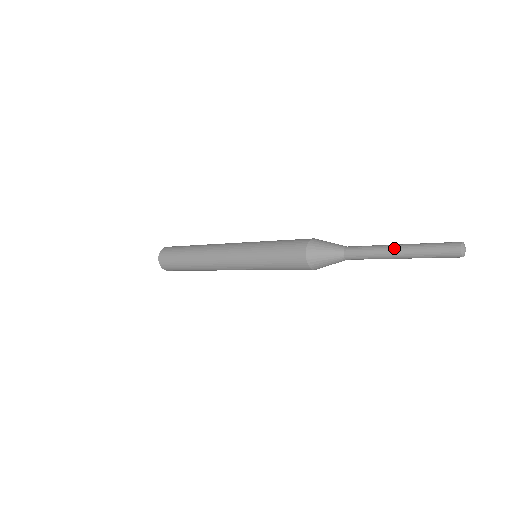
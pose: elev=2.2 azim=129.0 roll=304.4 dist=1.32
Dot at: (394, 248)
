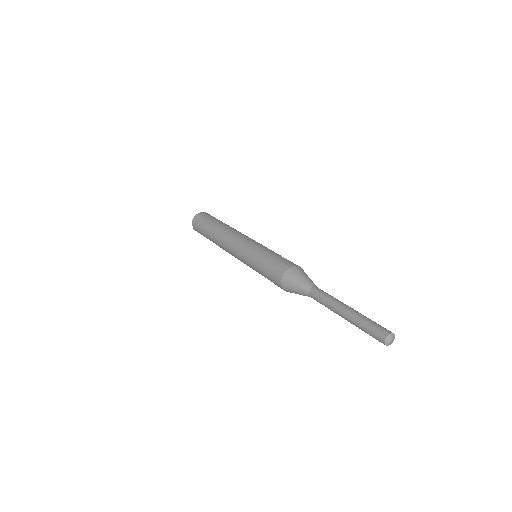
Dot at: (341, 314)
